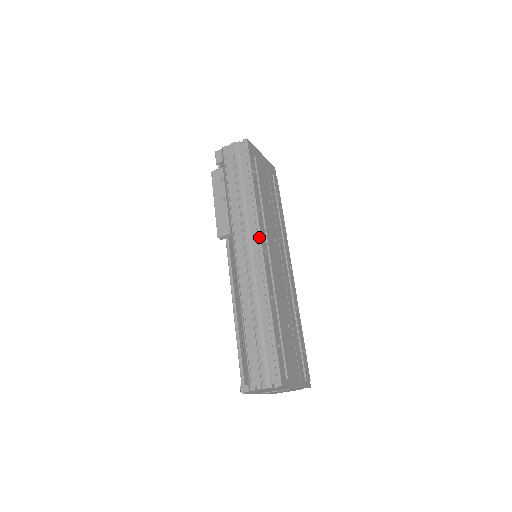
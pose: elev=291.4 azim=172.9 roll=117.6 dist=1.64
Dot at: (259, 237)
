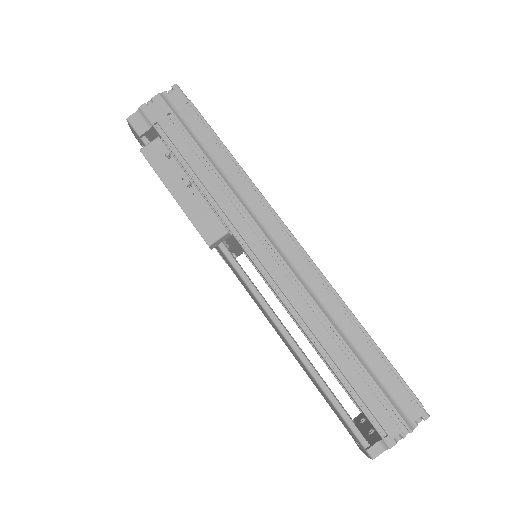
Dot at: (280, 221)
